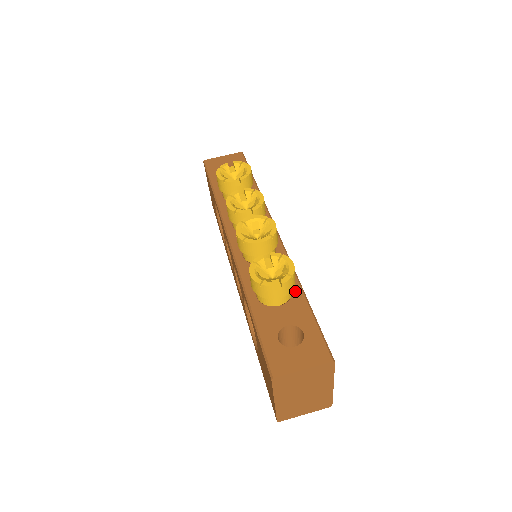
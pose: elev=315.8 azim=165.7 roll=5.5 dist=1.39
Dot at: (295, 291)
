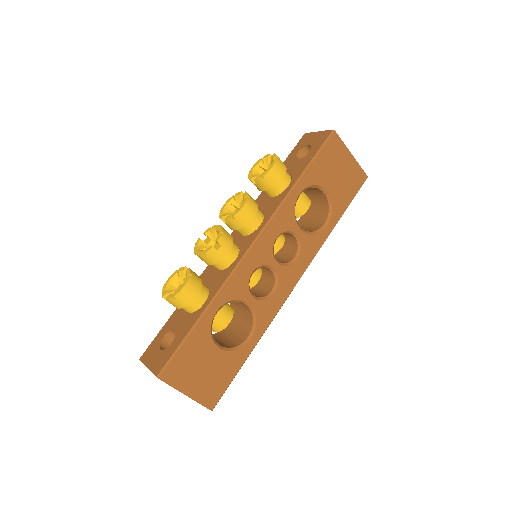
Dot at: (201, 308)
